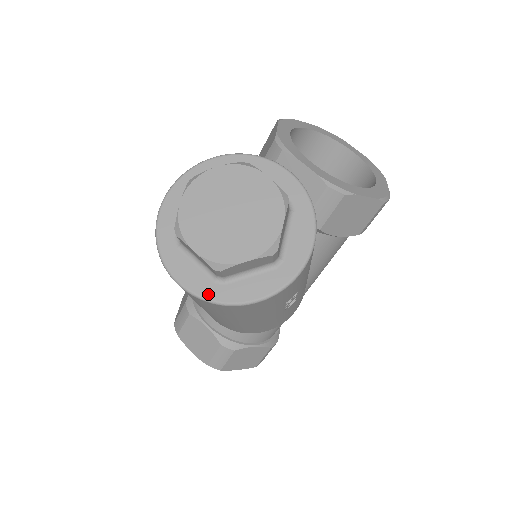
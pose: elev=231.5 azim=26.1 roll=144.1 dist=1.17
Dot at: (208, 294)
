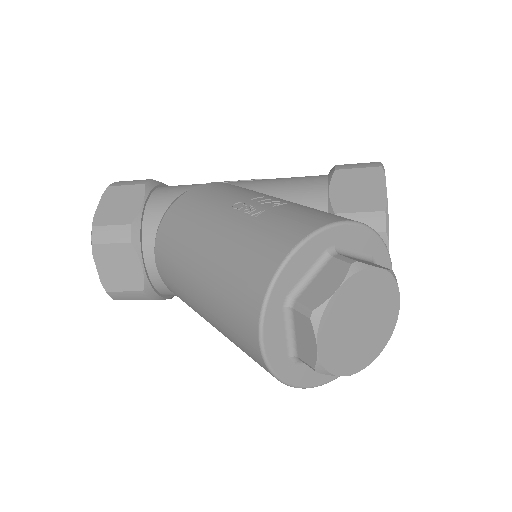
Dot at: (278, 368)
